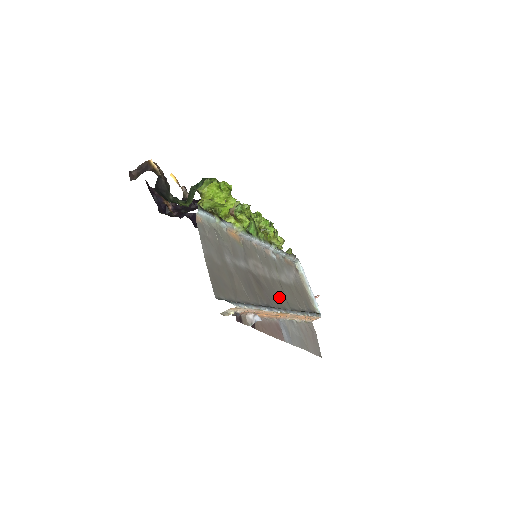
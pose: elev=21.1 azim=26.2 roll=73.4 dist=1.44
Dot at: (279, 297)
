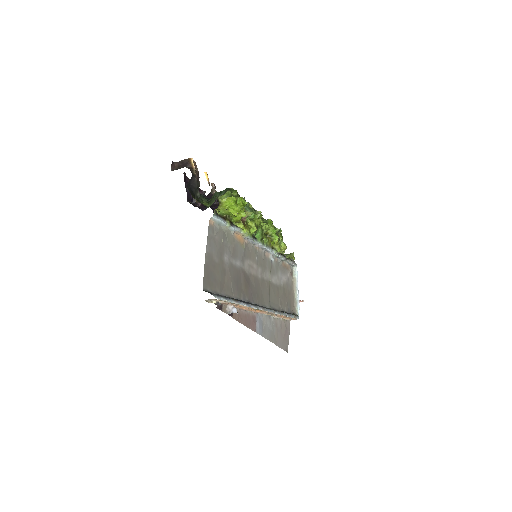
Dot at: (263, 295)
